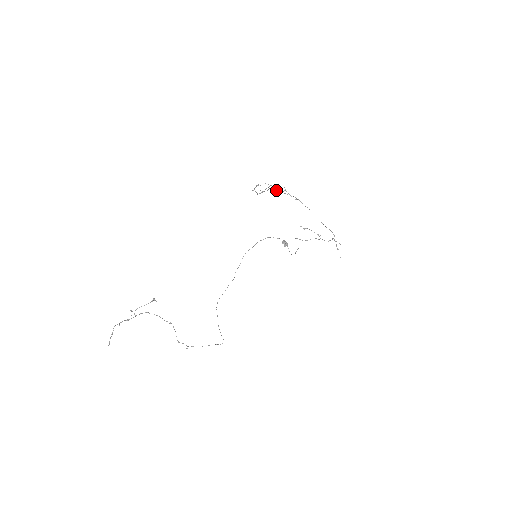
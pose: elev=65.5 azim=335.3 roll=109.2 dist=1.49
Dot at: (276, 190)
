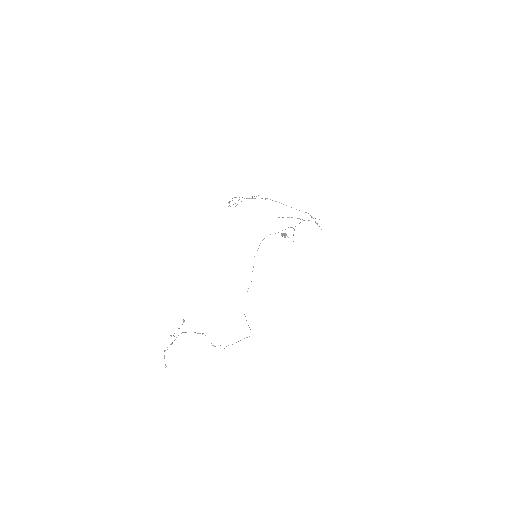
Dot at: occluded
